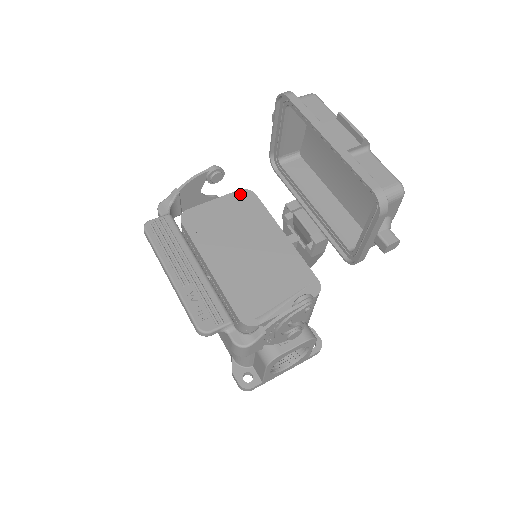
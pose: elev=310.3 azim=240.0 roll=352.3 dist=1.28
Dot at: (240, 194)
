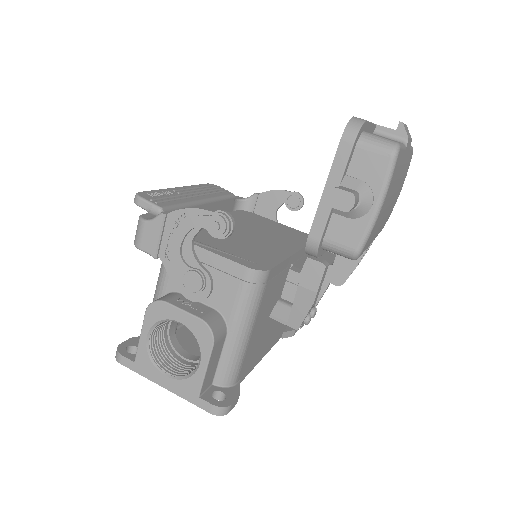
Dot at: (302, 233)
